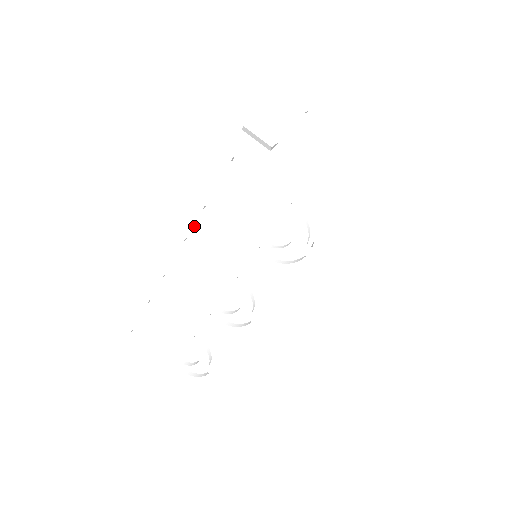
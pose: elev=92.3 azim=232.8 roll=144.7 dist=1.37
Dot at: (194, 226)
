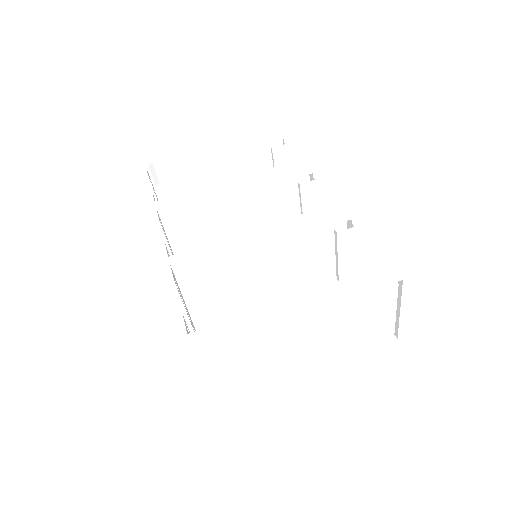
Dot at: occluded
